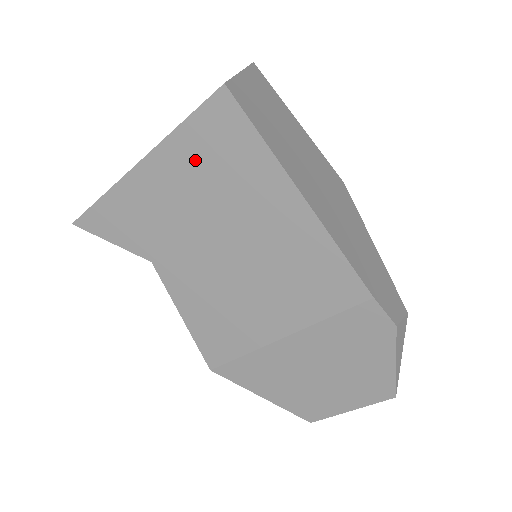
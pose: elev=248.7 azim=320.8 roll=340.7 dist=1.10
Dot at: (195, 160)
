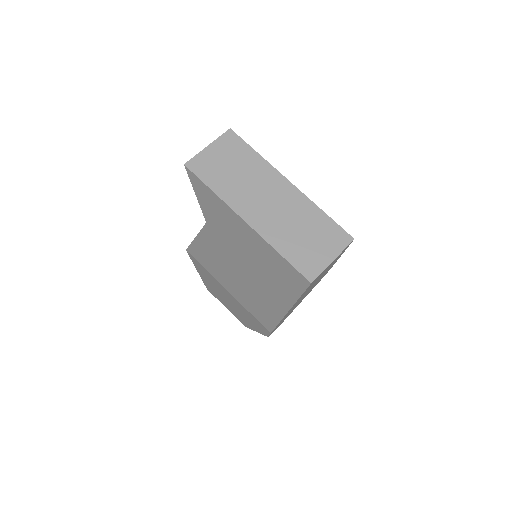
Dot at: (269, 260)
